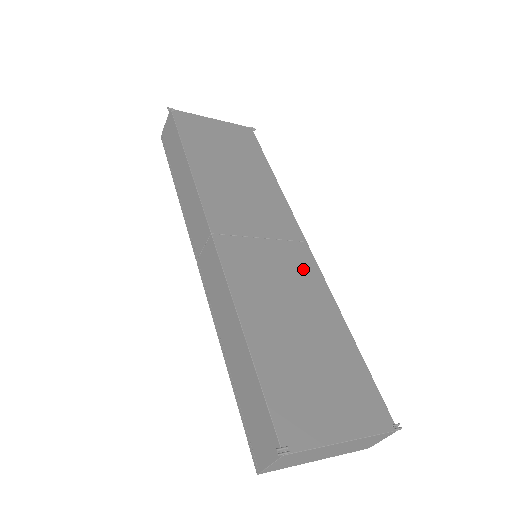
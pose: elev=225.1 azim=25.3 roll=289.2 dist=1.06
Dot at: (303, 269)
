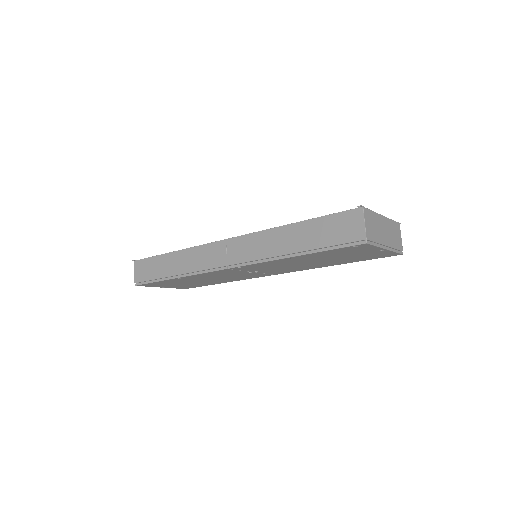
Dot at: occluded
